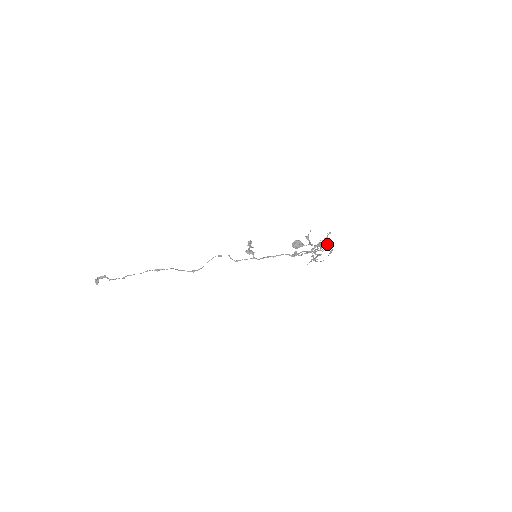
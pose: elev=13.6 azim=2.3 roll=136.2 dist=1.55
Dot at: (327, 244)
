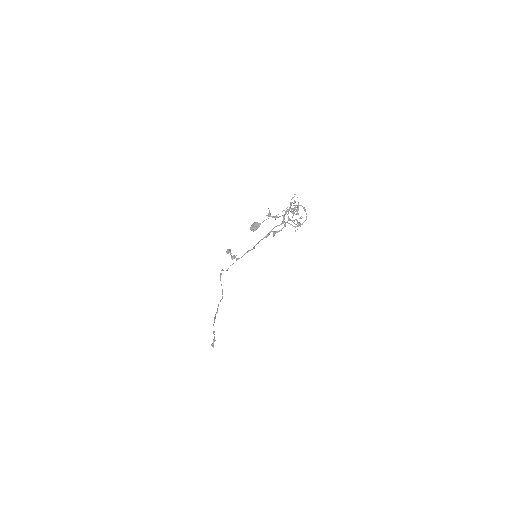
Dot at: (295, 207)
